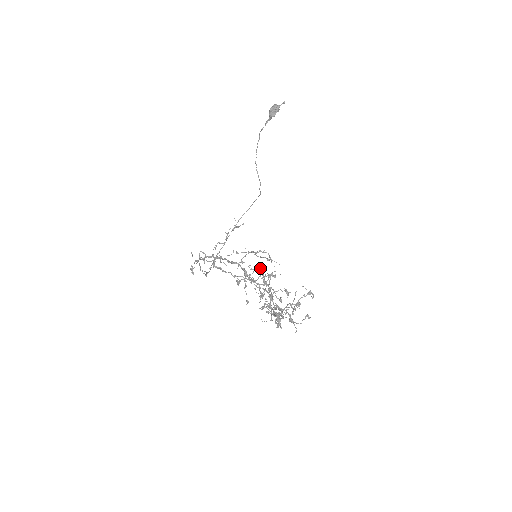
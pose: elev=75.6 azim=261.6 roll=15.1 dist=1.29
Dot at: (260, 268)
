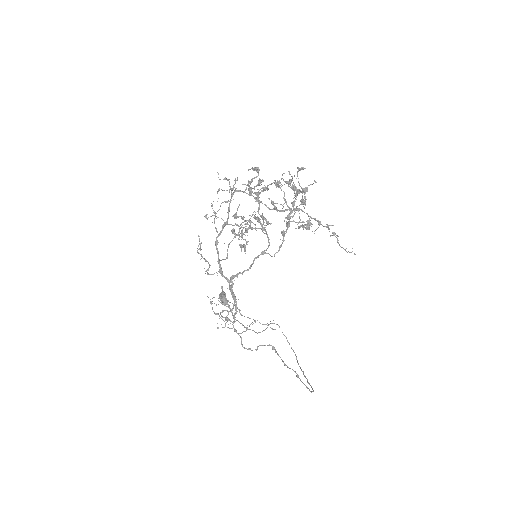
Dot at: (234, 216)
